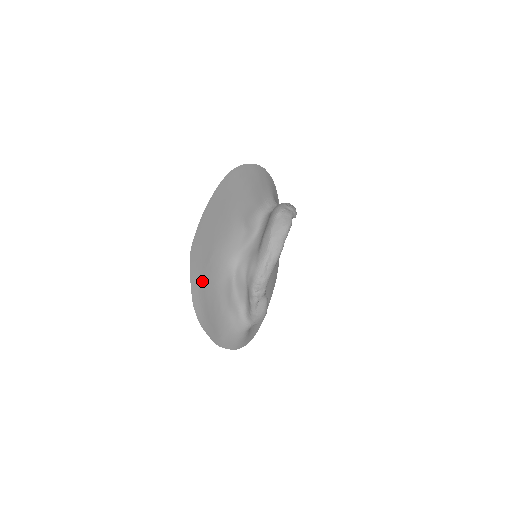
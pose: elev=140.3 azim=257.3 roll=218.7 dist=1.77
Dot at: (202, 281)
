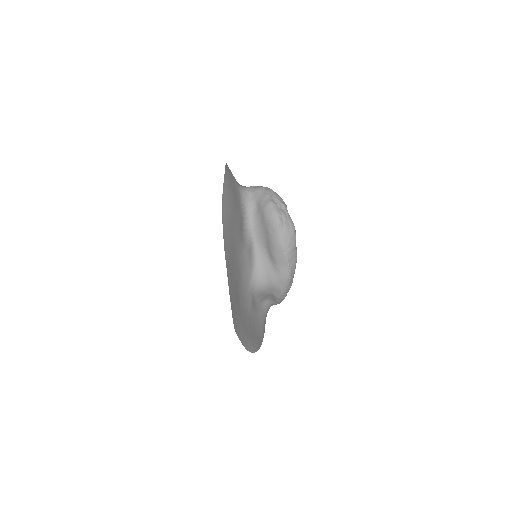
Dot at: (243, 329)
